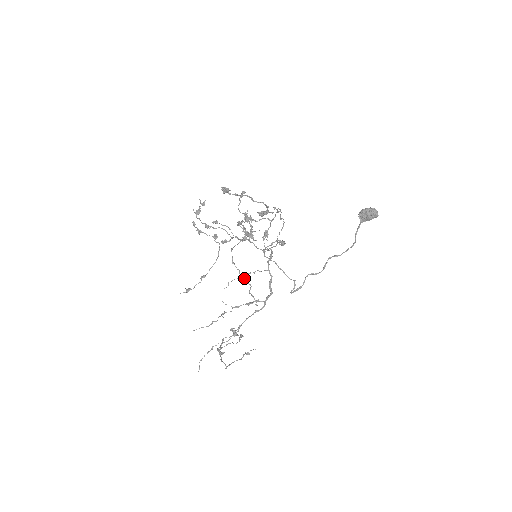
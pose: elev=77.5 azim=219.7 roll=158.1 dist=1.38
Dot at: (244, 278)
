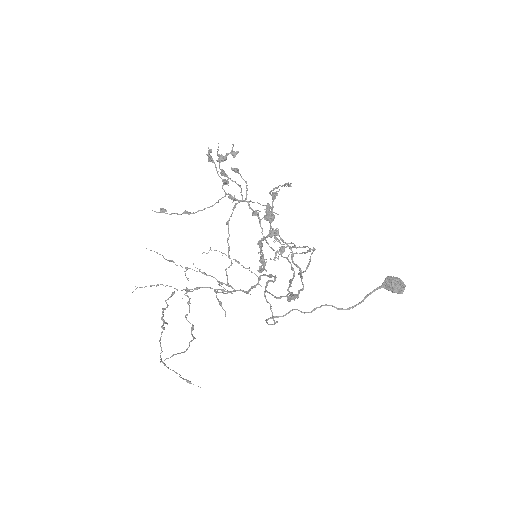
Dot at: occluded
